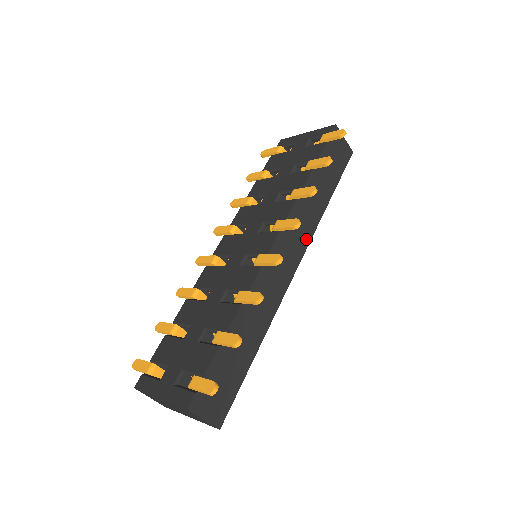
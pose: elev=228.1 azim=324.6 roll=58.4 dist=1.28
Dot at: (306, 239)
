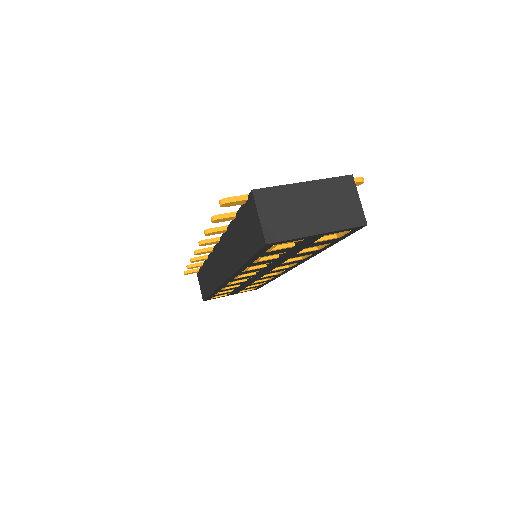
Dot at: occluded
